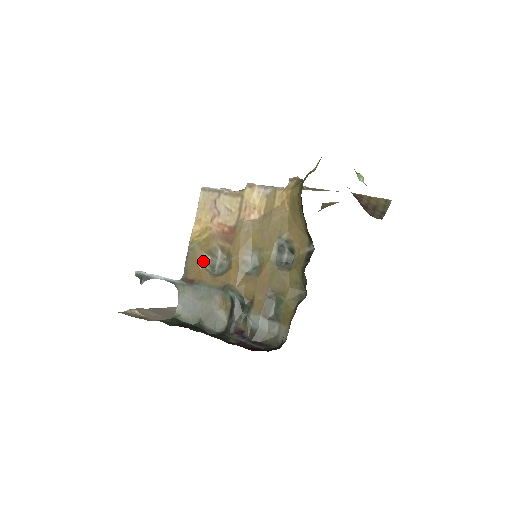
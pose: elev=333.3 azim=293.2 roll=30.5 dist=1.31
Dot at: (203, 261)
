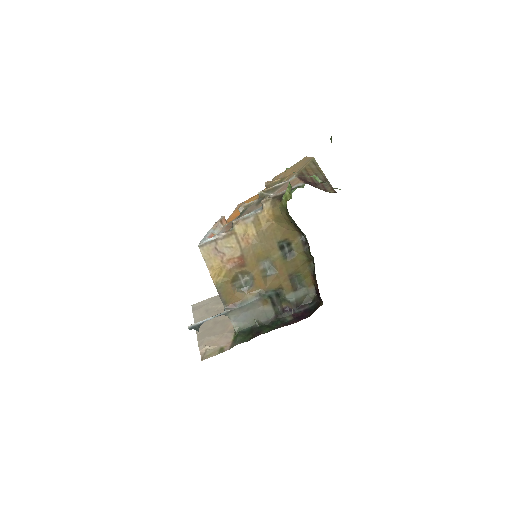
Dot at: (233, 289)
